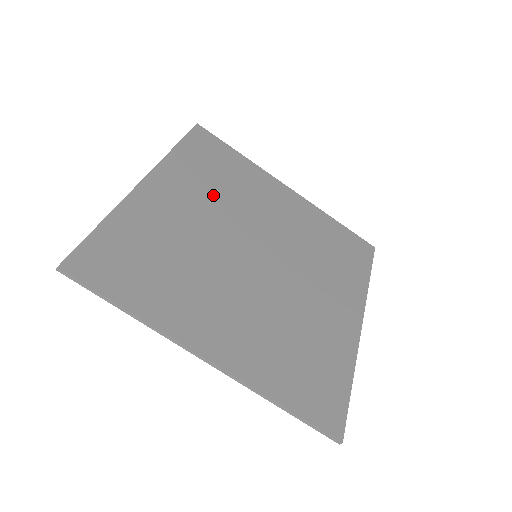
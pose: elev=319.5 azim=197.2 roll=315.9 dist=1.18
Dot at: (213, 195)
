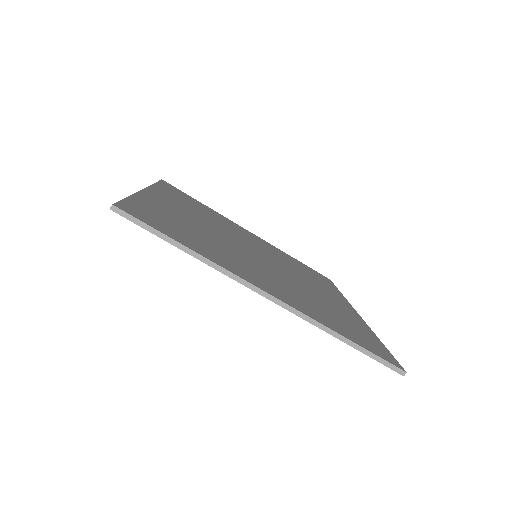
Dot at: (201, 215)
